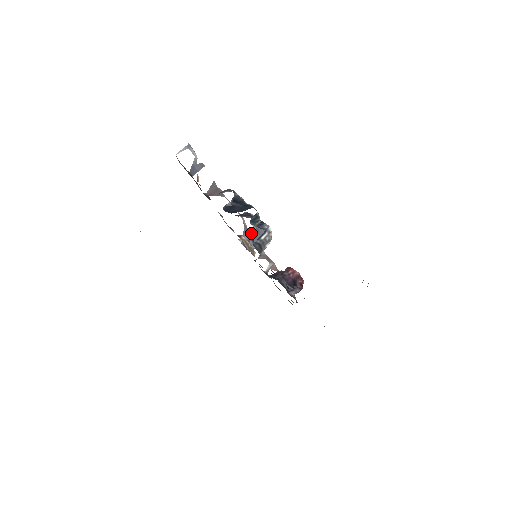
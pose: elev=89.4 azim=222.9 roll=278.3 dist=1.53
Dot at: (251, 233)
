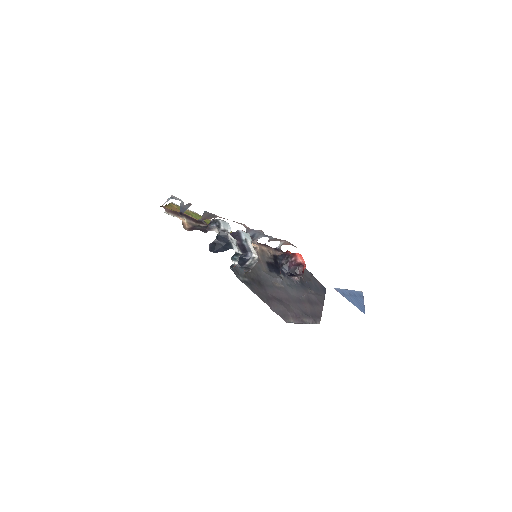
Dot at: (234, 266)
